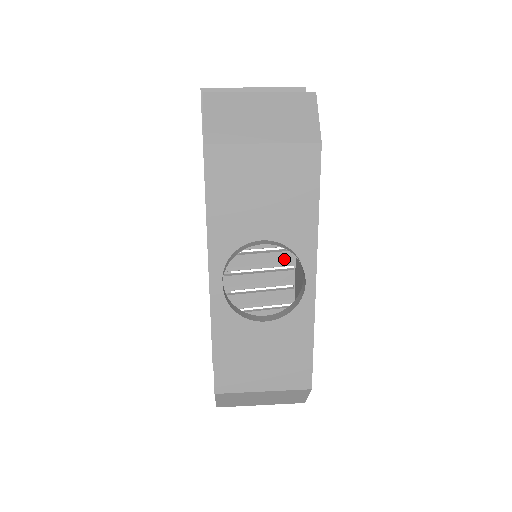
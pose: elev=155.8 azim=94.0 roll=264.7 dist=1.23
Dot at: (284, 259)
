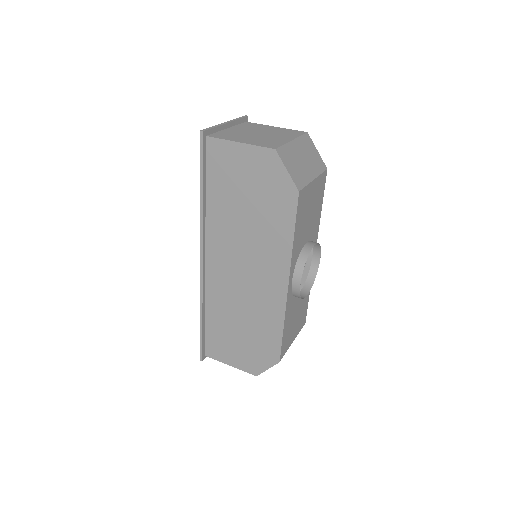
Dot at: occluded
